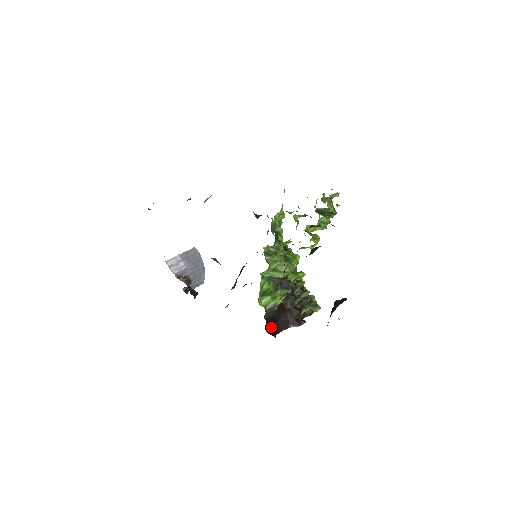
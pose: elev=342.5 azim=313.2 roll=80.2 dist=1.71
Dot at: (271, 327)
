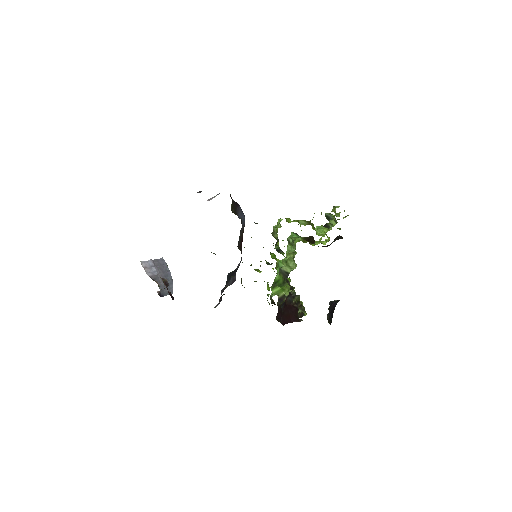
Dot at: (279, 317)
